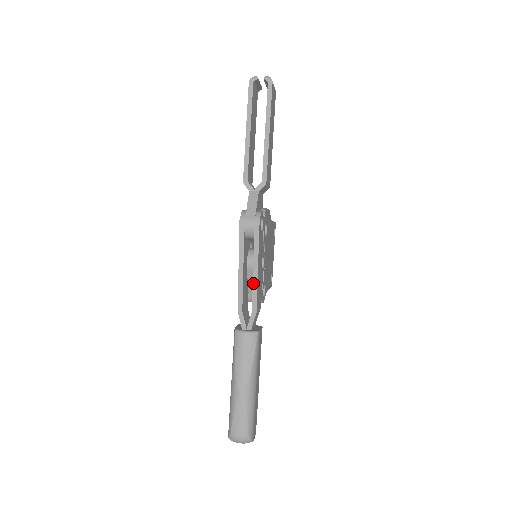
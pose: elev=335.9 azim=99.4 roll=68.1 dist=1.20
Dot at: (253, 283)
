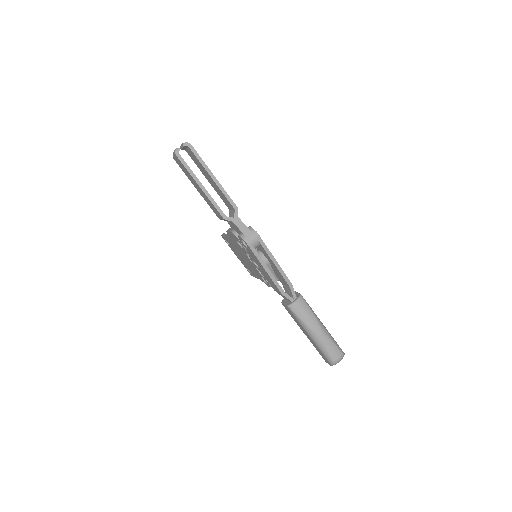
Dot at: (279, 271)
